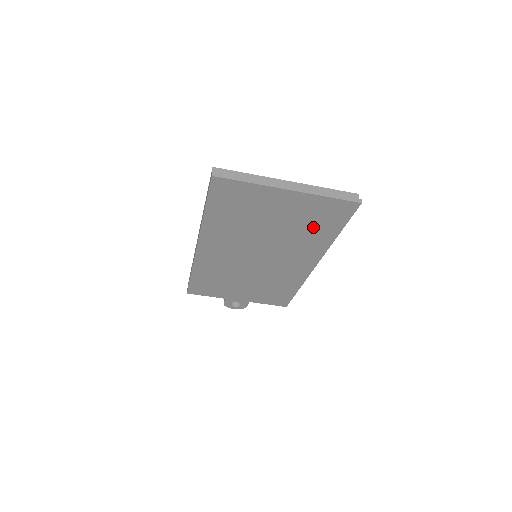
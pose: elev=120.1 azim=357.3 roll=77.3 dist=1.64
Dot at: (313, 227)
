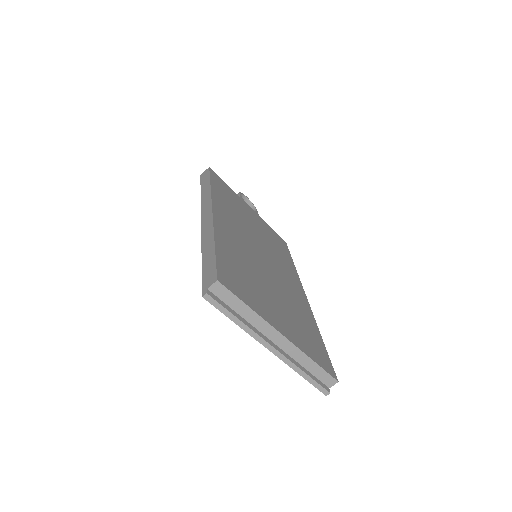
Dot at: occluded
